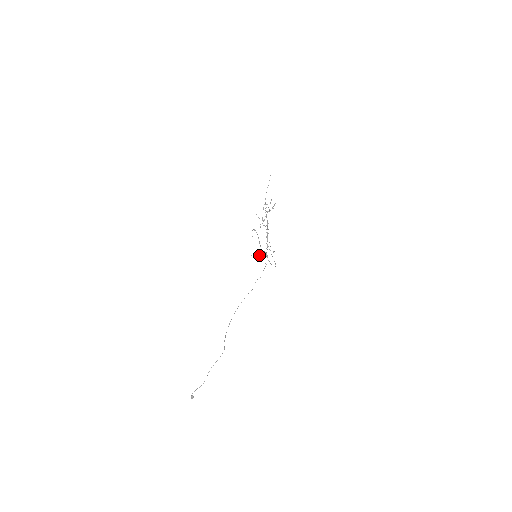
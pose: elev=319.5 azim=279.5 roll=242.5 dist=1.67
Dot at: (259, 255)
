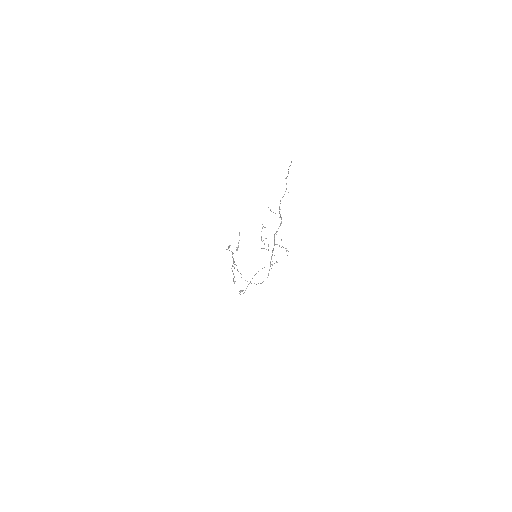
Dot at: (268, 250)
